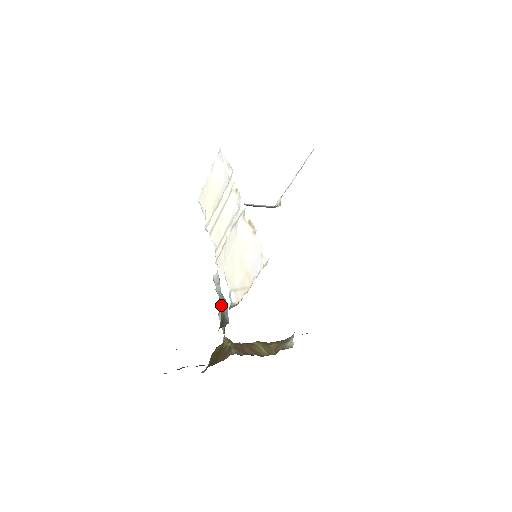
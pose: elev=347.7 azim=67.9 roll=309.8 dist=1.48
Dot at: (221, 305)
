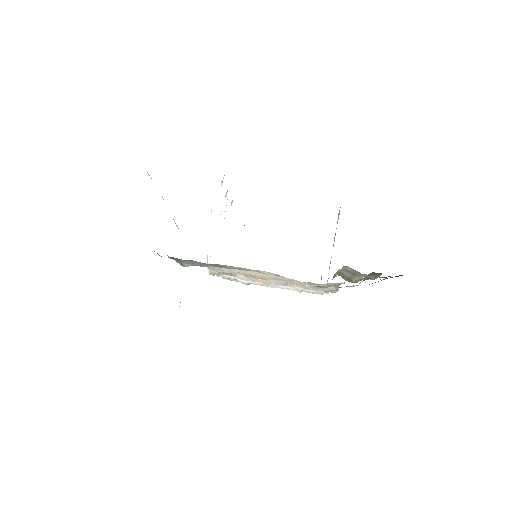
Dot at: occluded
